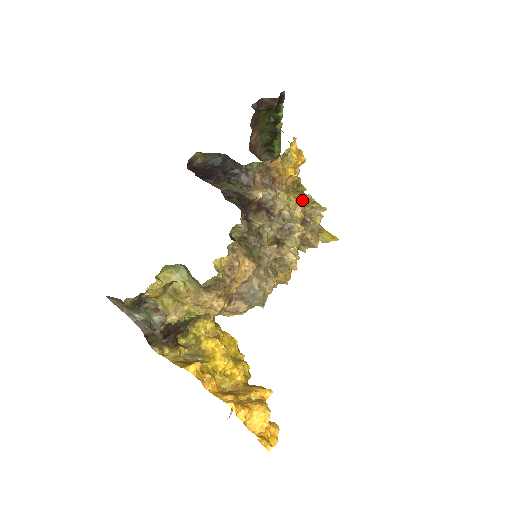
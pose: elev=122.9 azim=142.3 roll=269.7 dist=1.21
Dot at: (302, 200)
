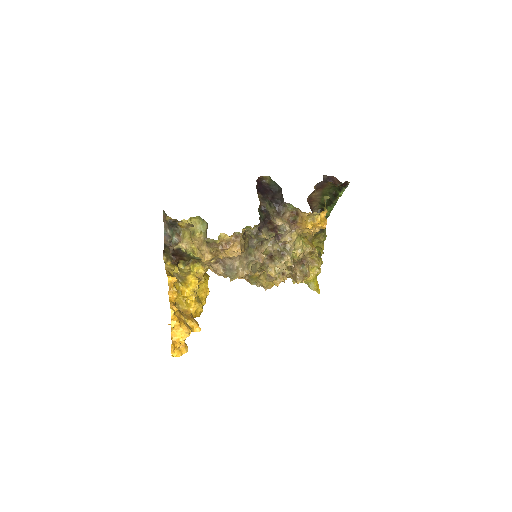
Dot at: (308, 248)
